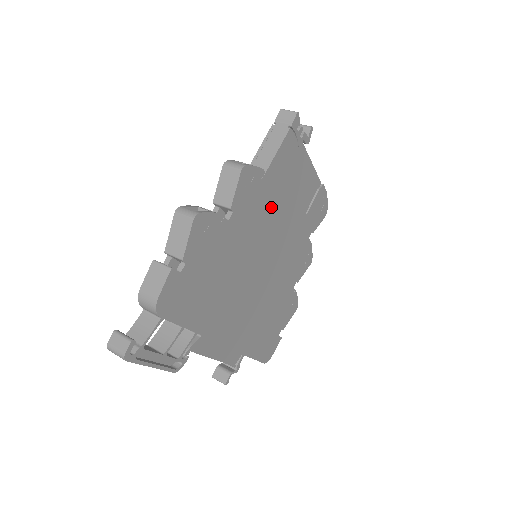
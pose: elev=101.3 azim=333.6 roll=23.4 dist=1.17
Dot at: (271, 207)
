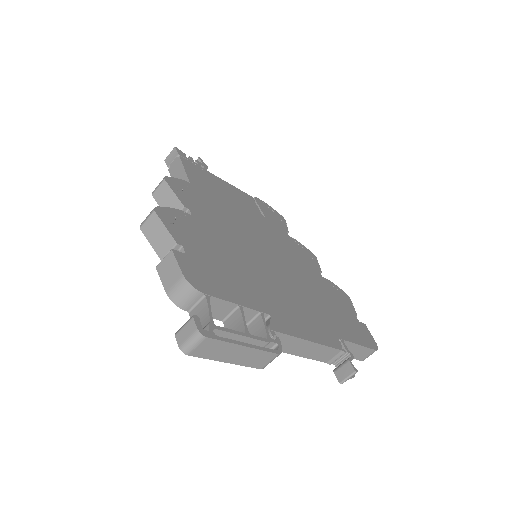
Dot at: (223, 209)
